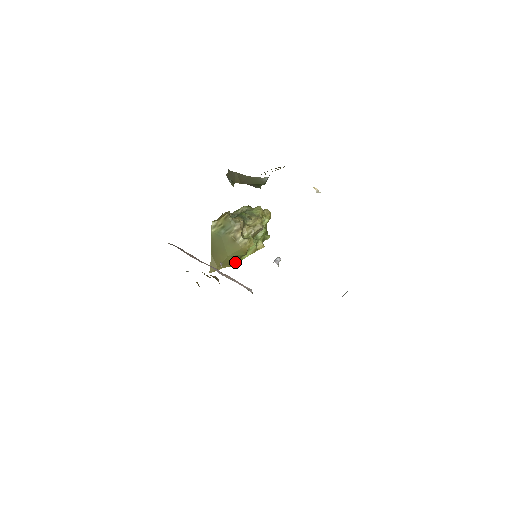
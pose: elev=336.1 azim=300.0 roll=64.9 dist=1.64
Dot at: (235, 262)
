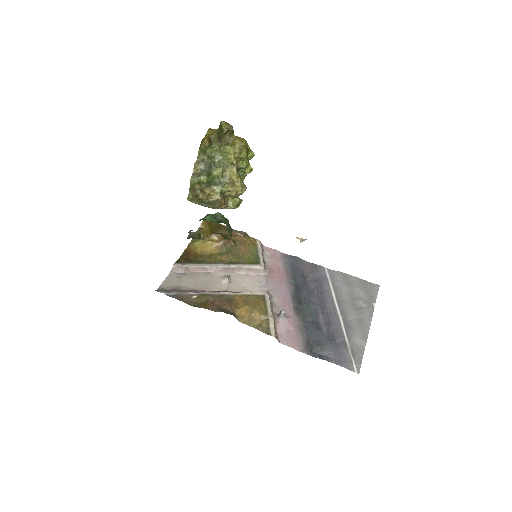
Dot at: occluded
